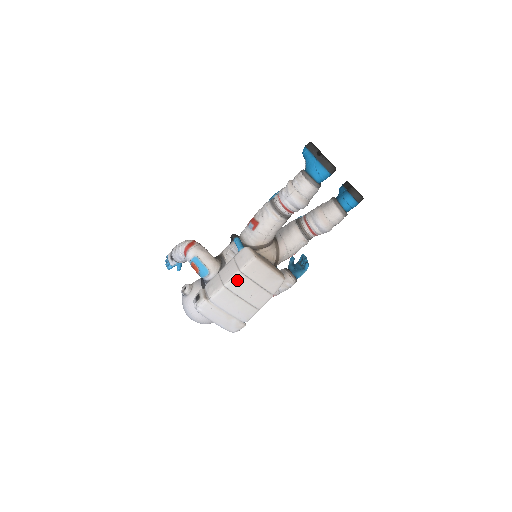
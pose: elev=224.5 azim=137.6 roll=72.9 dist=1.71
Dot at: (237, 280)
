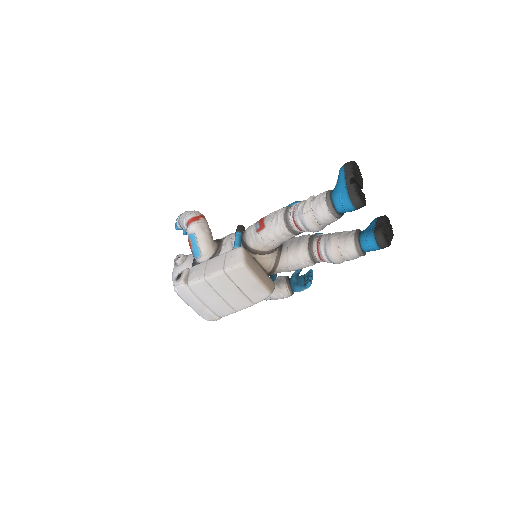
Dot at: (219, 278)
